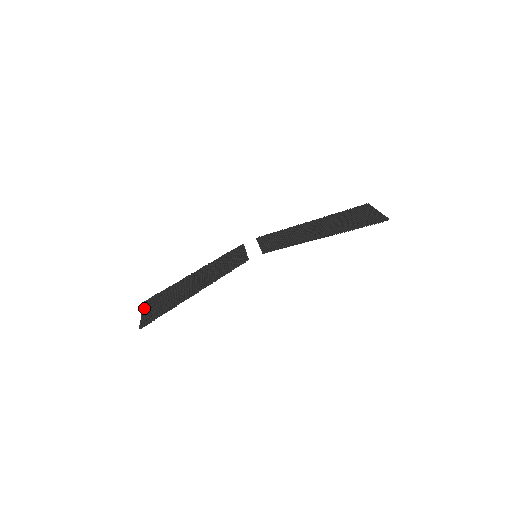
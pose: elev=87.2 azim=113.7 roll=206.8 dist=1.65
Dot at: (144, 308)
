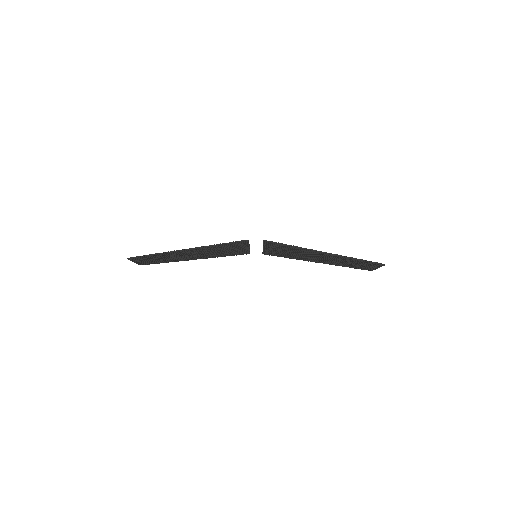
Dot at: occluded
